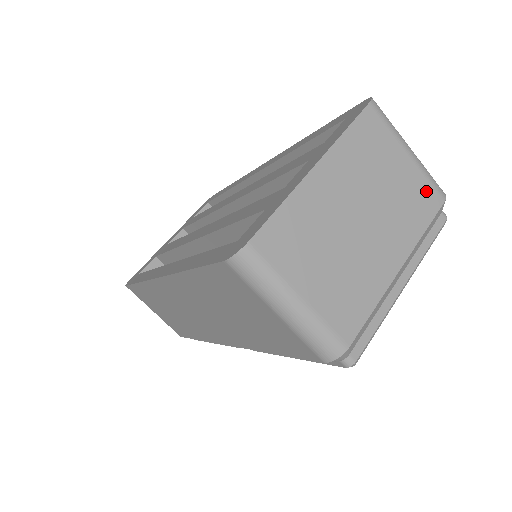
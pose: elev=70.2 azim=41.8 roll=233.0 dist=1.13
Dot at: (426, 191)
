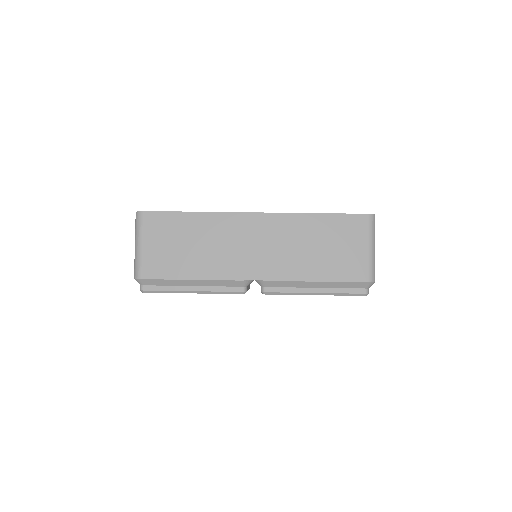
Dot at: occluded
